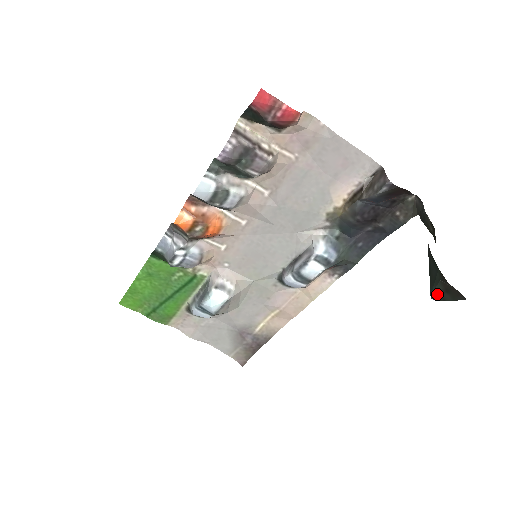
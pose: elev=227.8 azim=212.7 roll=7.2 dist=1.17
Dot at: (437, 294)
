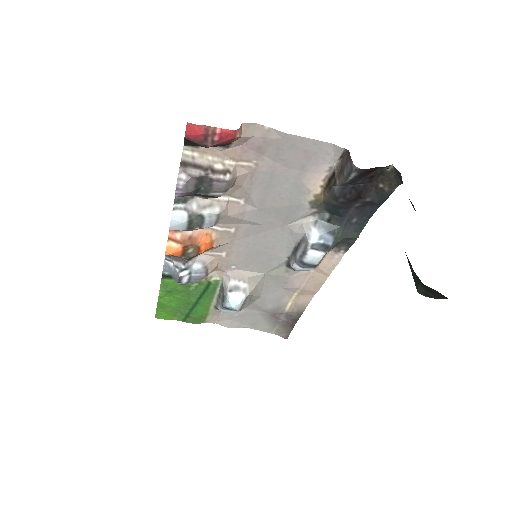
Dot at: (422, 292)
